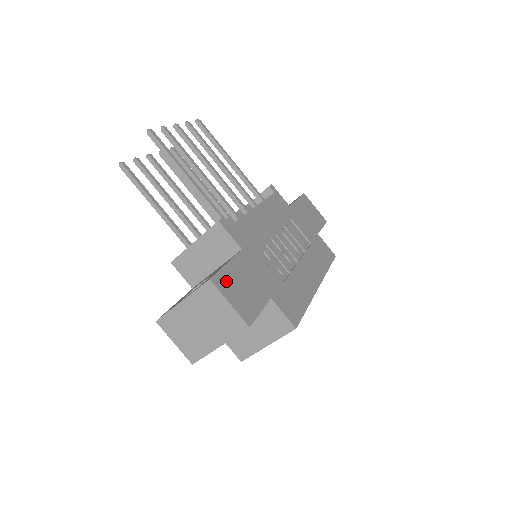
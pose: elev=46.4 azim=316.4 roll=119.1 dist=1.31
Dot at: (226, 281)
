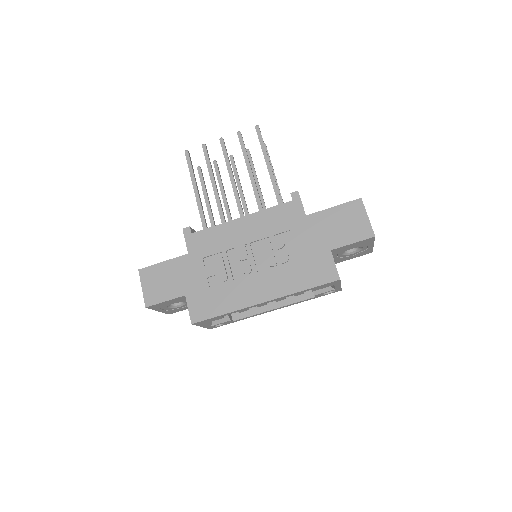
Dot at: (151, 274)
